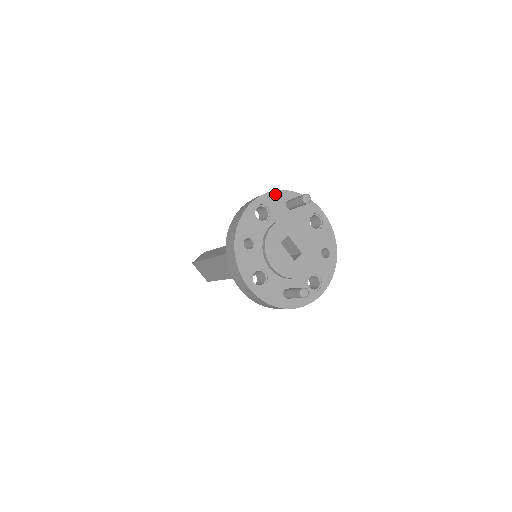
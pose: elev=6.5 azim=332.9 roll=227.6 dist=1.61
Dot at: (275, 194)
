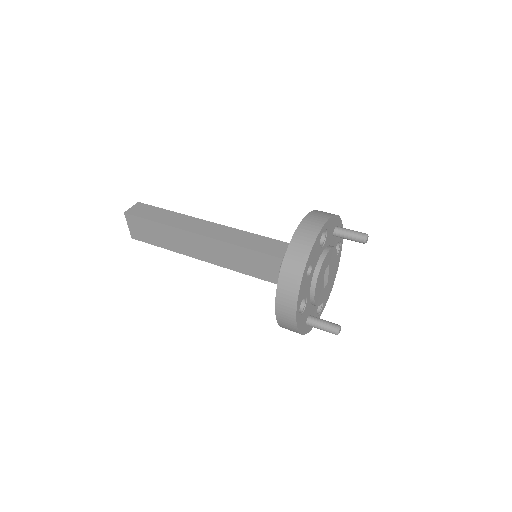
Dot at: (334, 219)
